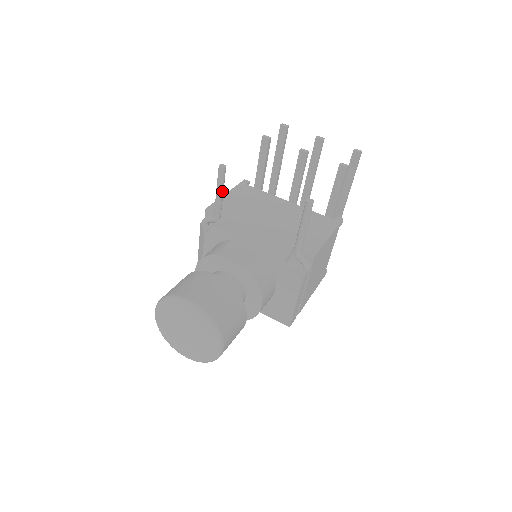
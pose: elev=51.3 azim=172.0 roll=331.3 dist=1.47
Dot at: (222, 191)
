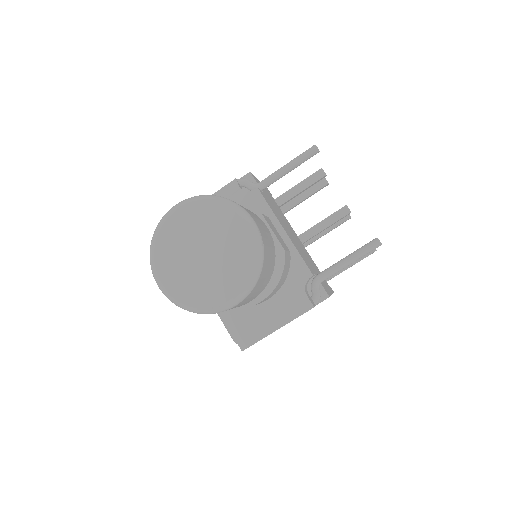
Dot at: (293, 168)
